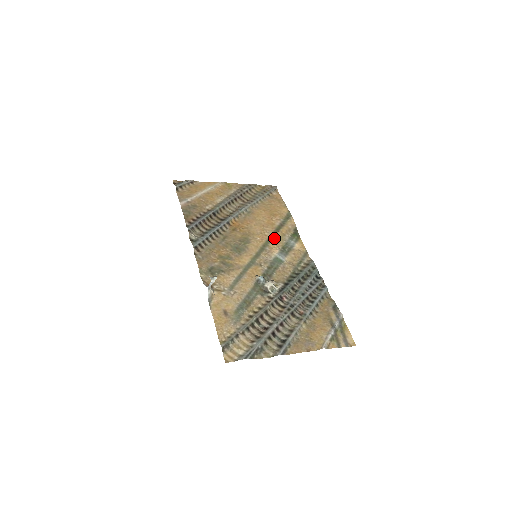
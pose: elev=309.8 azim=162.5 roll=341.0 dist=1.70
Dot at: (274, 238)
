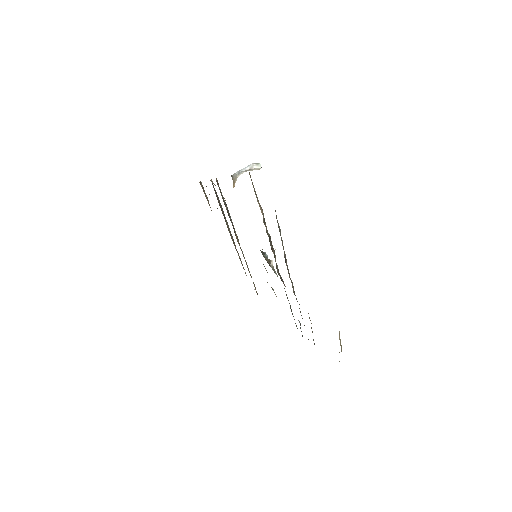
Dot at: occluded
